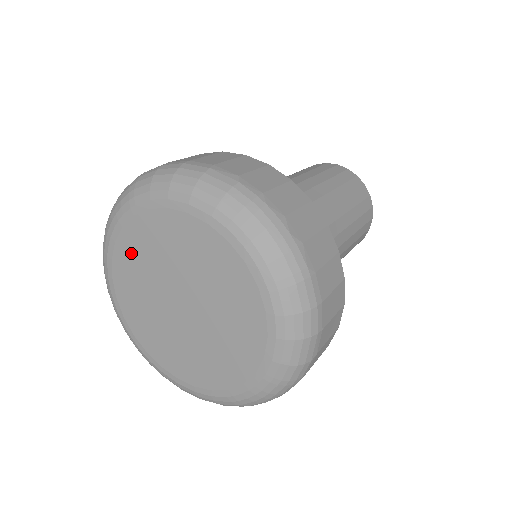
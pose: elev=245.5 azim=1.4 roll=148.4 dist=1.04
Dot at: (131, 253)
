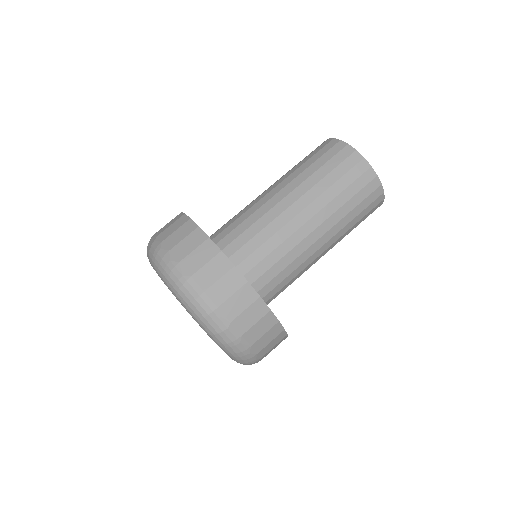
Dot at: occluded
